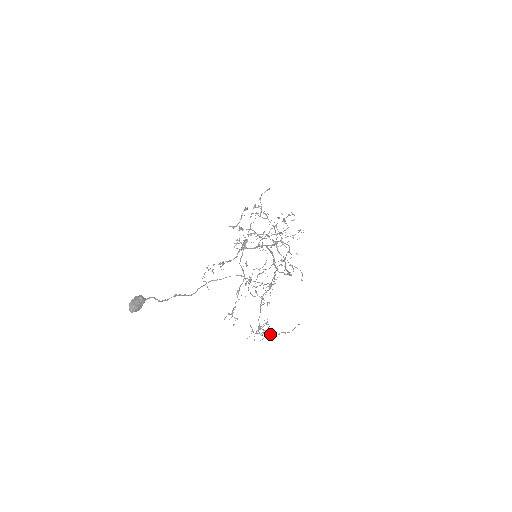
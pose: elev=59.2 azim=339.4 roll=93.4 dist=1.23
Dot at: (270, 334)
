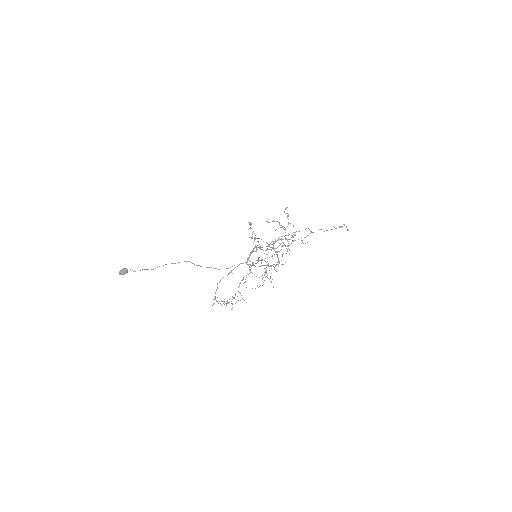
Dot at: occluded
